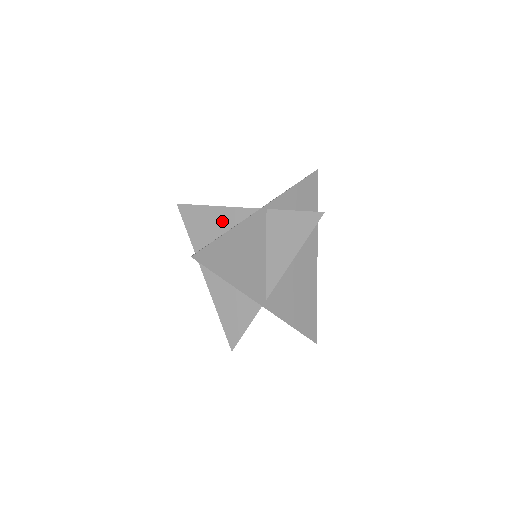
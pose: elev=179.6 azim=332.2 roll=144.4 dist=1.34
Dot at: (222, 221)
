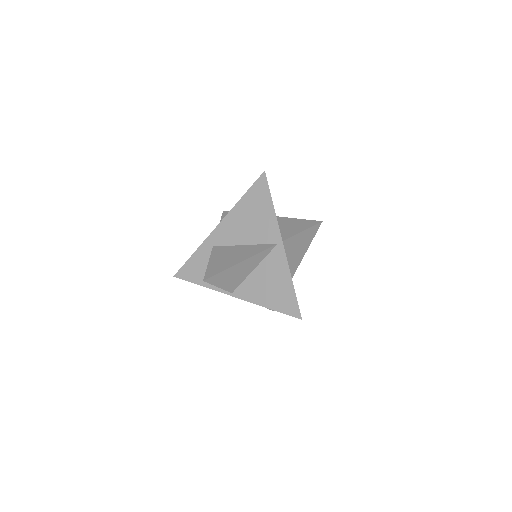
Dot at: (249, 266)
